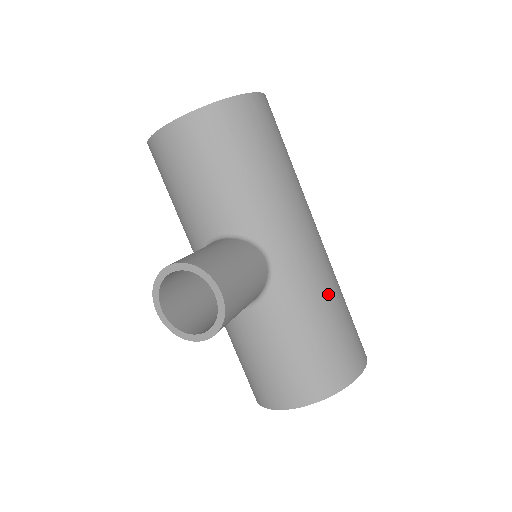
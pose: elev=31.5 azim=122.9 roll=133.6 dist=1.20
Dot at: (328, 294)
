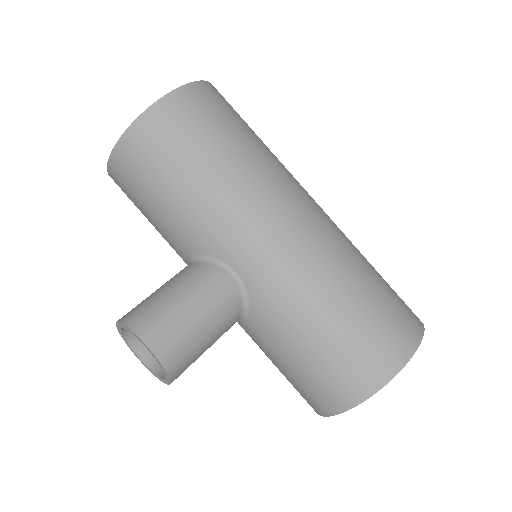
Dot at: (324, 290)
